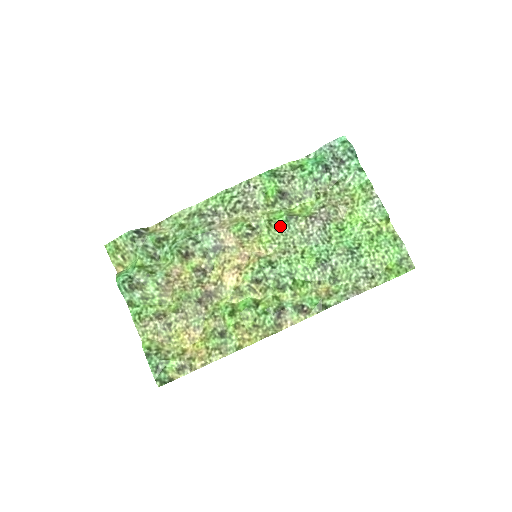
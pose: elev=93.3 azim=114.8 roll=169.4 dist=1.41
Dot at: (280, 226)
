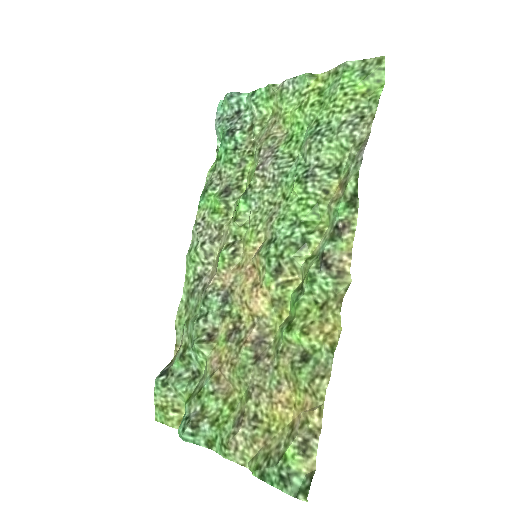
Dot at: (247, 210)
